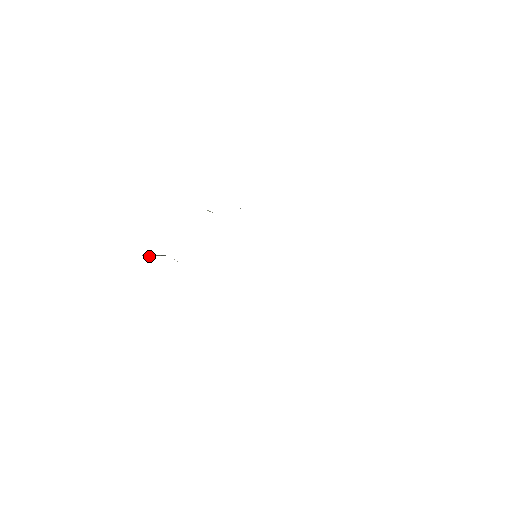
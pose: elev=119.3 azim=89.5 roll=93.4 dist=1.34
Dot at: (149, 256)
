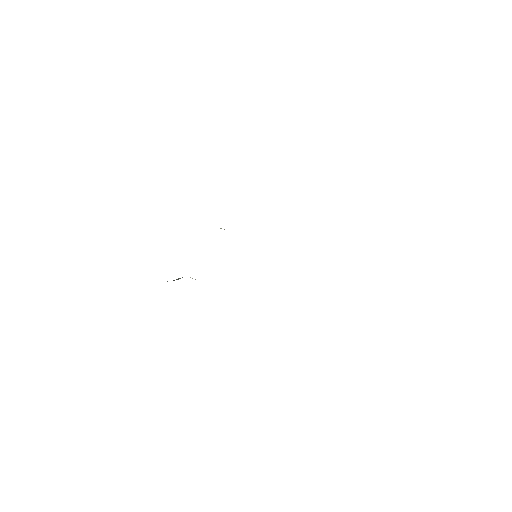
Dot at: (174, 280)
